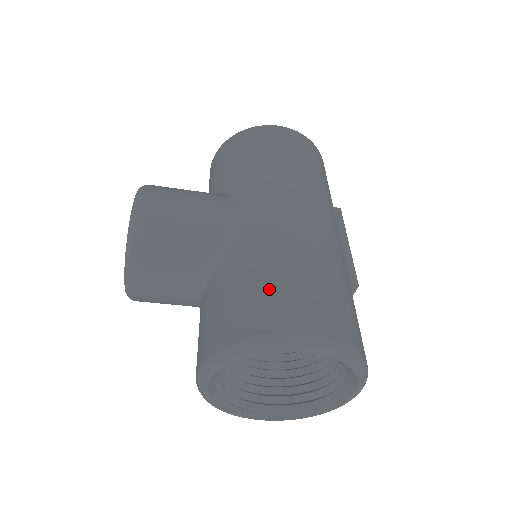
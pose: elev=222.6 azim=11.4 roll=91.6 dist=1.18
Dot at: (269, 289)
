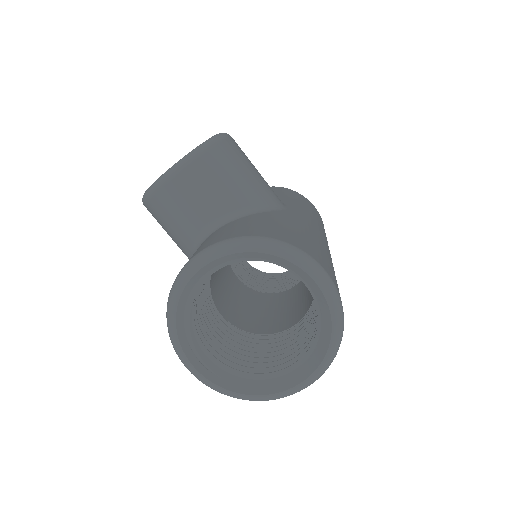
Dot at: (303, 237)
